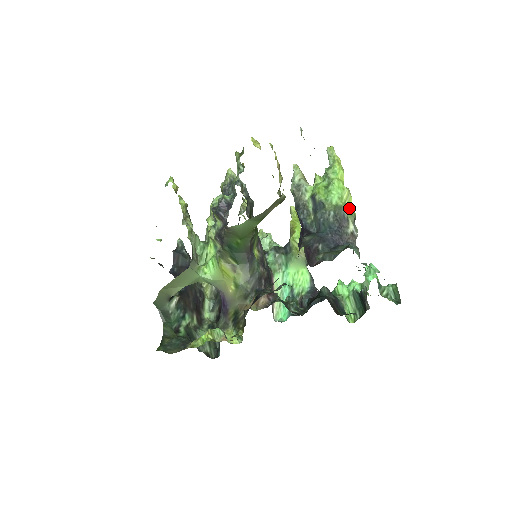
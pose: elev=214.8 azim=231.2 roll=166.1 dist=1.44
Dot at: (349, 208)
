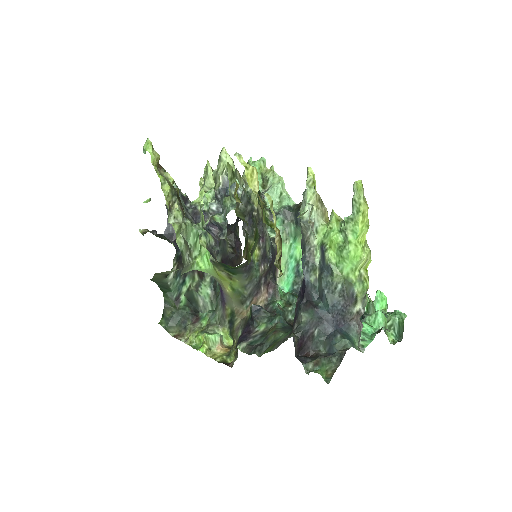
Dot at: (362, 284)
